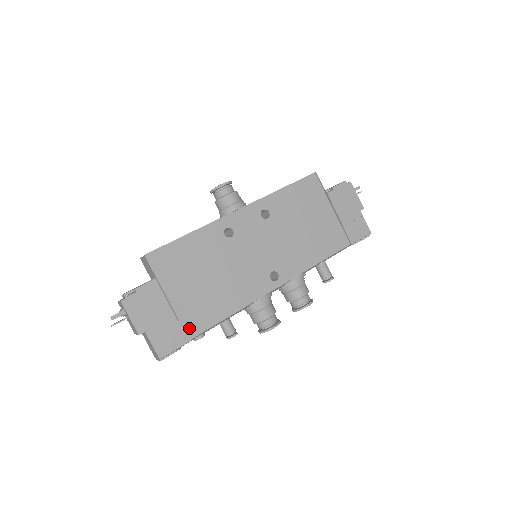
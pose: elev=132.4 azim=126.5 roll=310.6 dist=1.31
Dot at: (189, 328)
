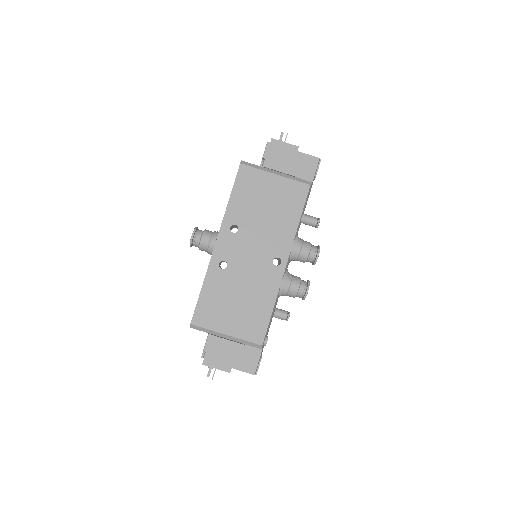
Dot at: (254, 344)
